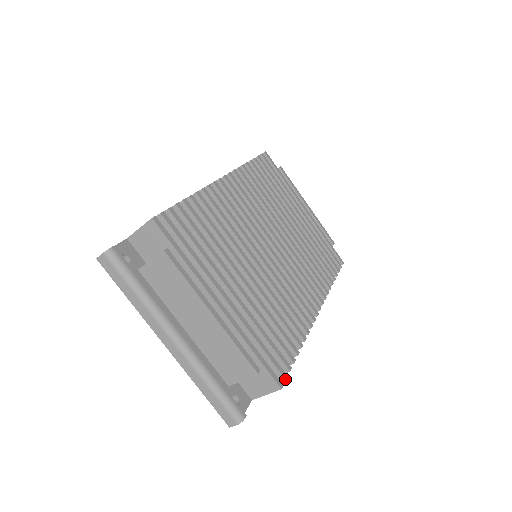
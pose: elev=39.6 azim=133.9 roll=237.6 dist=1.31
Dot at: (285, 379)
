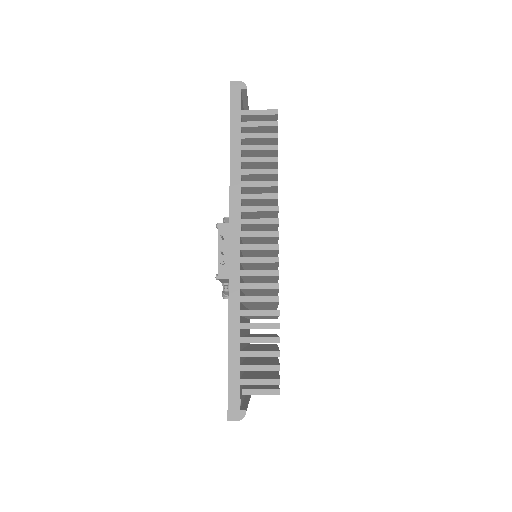
Dot at: occluded
